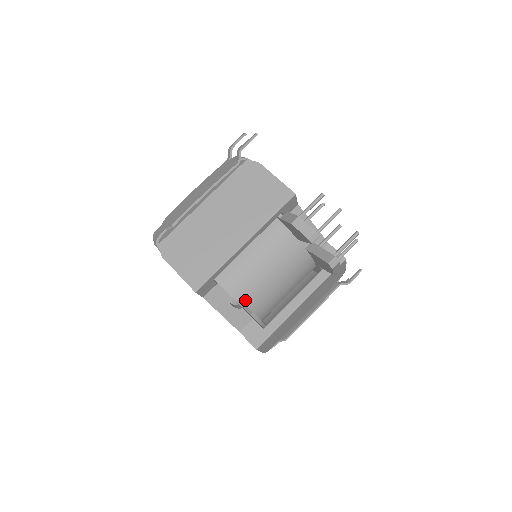
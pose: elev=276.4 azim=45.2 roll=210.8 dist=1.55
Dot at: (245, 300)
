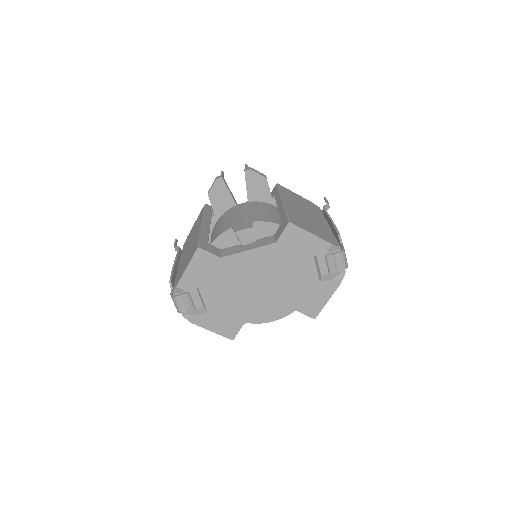
Dot at: (243, 229)
